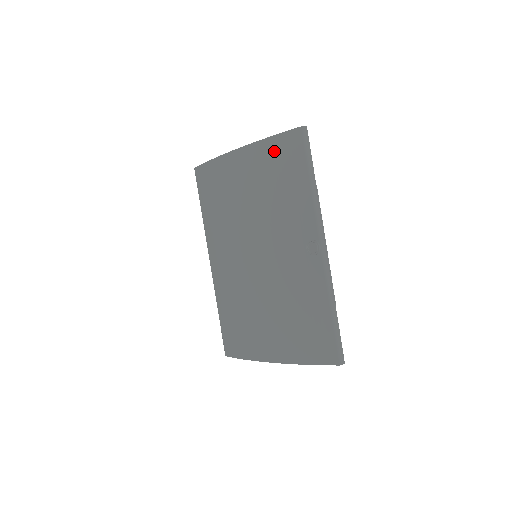
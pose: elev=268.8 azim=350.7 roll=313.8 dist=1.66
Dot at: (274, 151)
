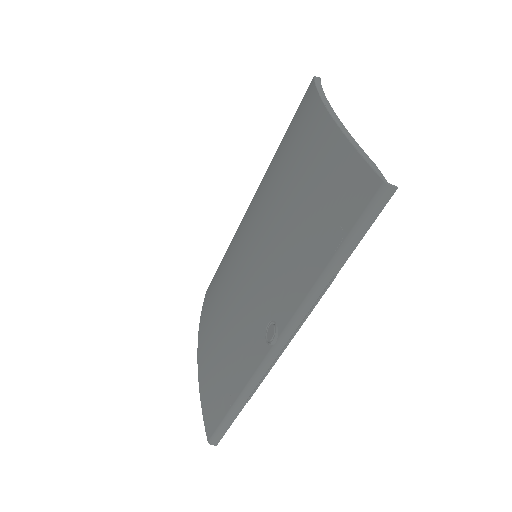
Dot at: (340, 172)
